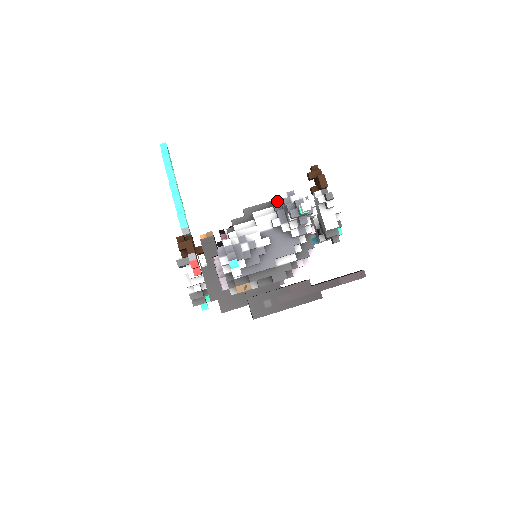
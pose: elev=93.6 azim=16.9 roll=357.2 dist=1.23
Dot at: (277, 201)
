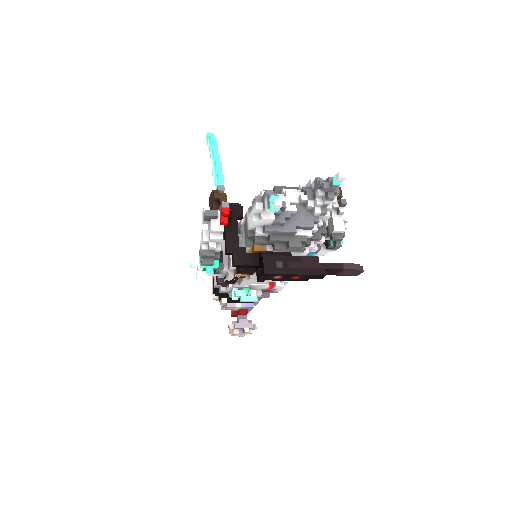
Dot at: (305, 187)
